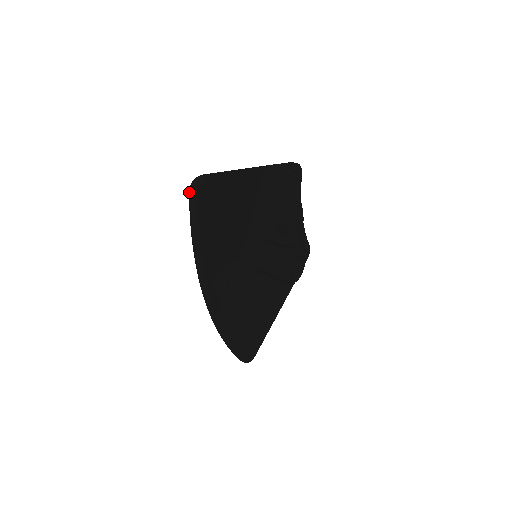
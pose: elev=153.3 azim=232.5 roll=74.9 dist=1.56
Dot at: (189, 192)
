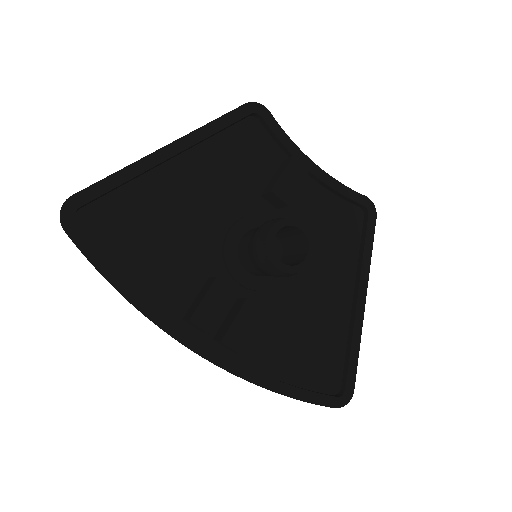
Dot at: occluded
